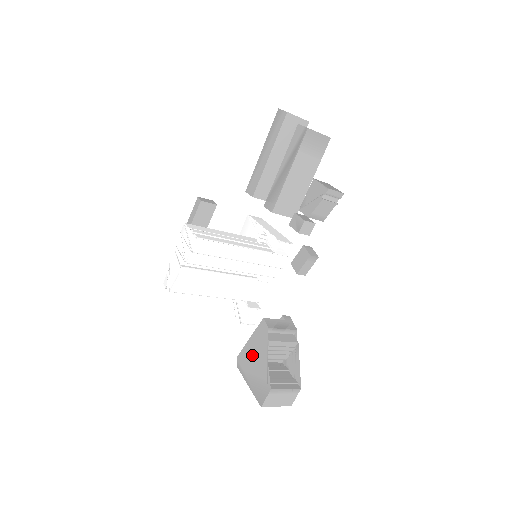
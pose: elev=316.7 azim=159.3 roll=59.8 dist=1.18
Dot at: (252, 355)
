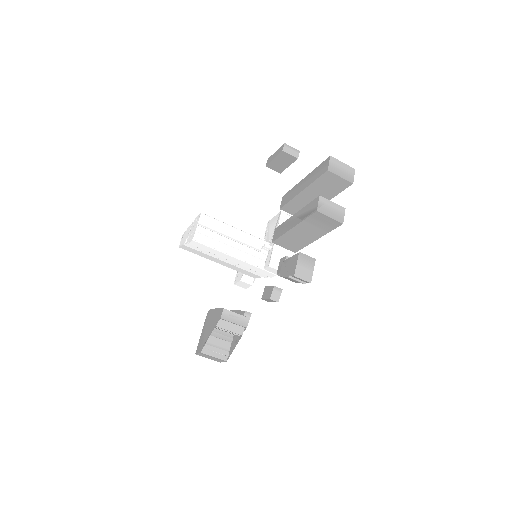
Dot at: (211, 320)
